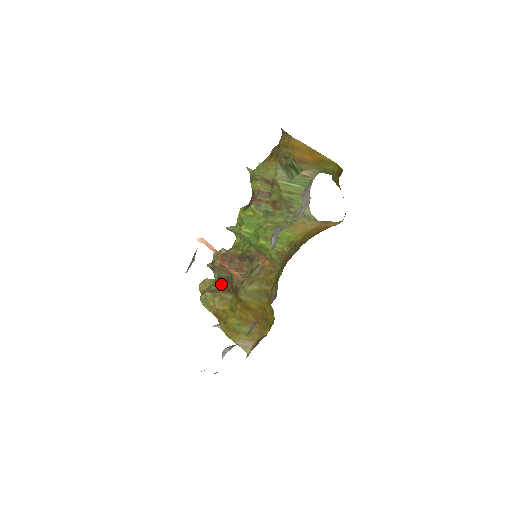
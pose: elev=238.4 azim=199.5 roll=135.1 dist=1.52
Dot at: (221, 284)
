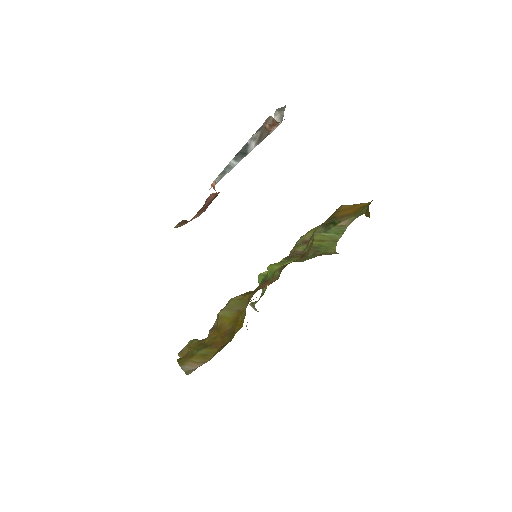
Dot at: occluded
